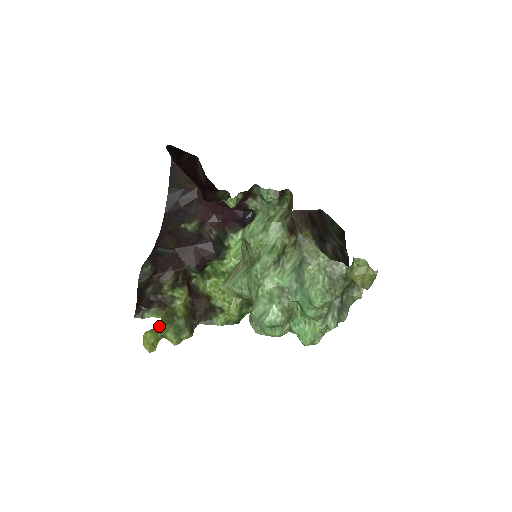
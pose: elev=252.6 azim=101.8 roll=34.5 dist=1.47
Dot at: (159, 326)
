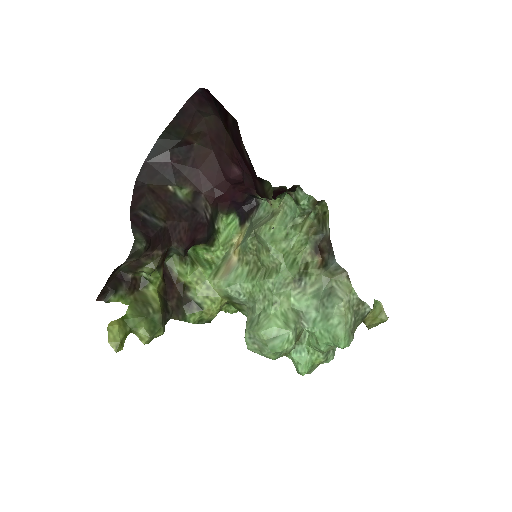
Dot at: (128, 316)
